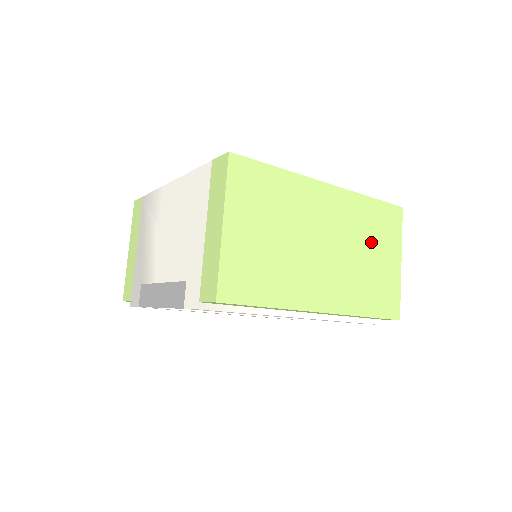
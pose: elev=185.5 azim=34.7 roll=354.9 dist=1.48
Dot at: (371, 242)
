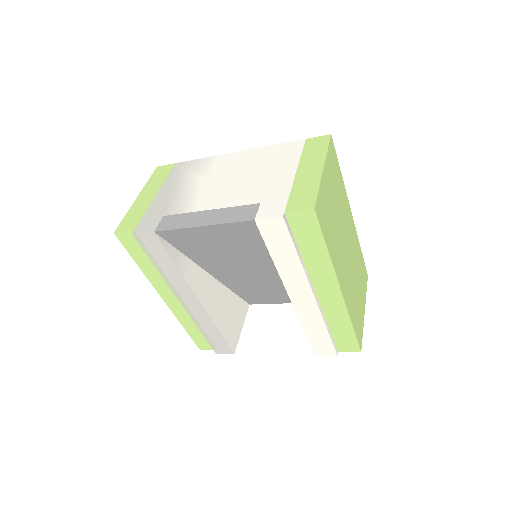
Dot at: (358, 277)
